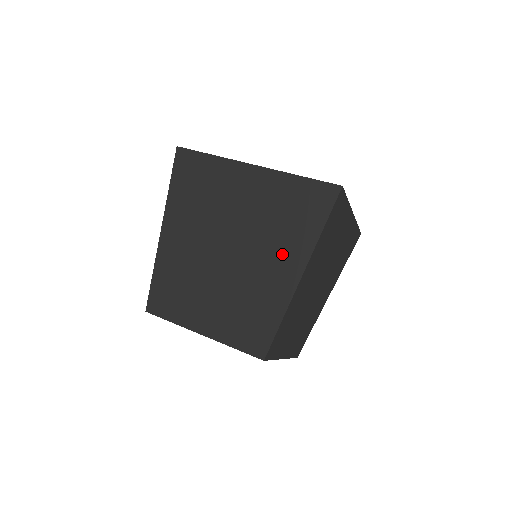
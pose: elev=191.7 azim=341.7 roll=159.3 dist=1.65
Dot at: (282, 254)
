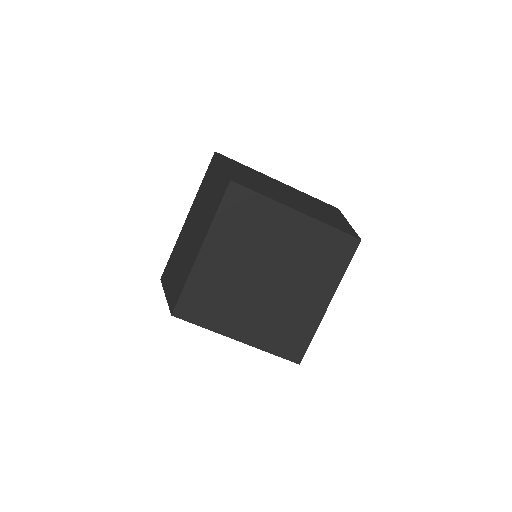
Dot at: (211, 183)
